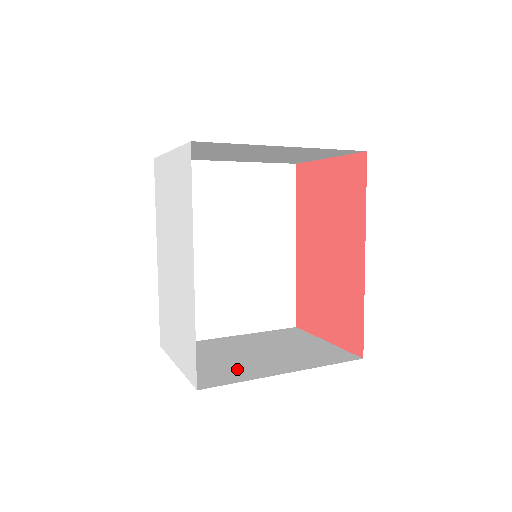
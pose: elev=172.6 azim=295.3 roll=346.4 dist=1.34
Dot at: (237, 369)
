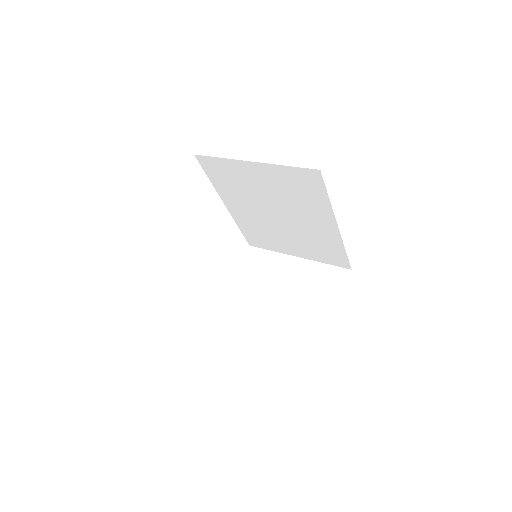
Dot at: (246, 309)
